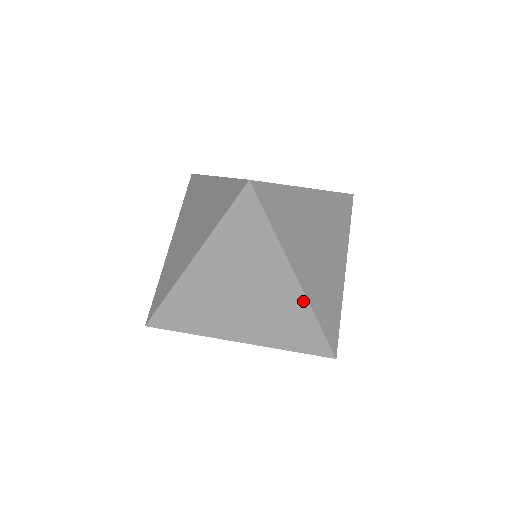
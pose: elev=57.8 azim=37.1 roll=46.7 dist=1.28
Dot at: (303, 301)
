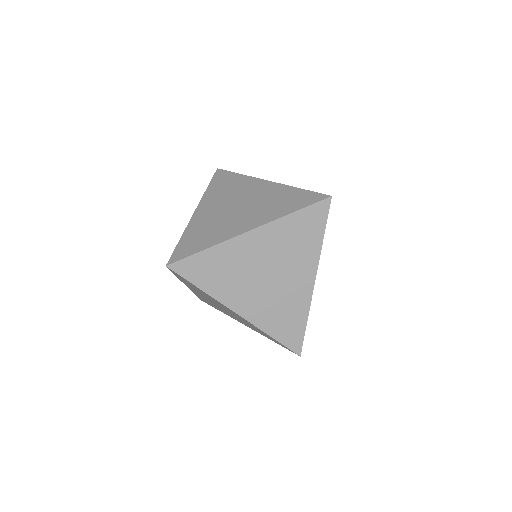
Dot at: (253, 325)
